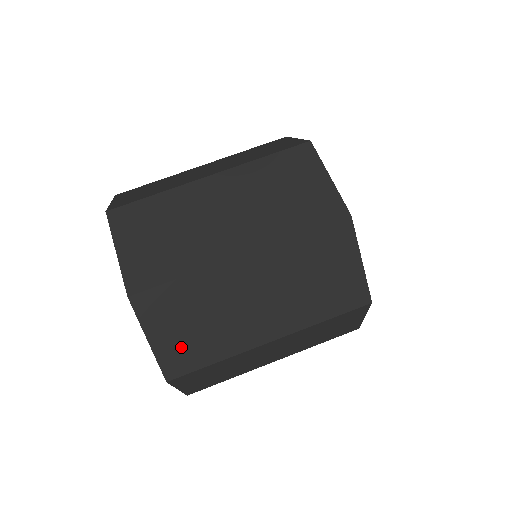
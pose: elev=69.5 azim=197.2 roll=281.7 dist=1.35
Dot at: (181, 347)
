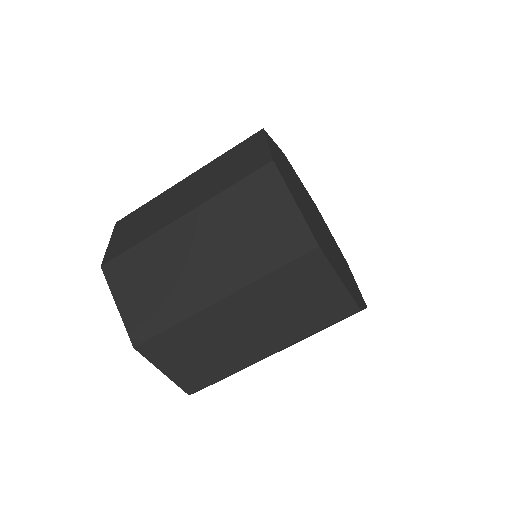
Dot at: (142, 311)
